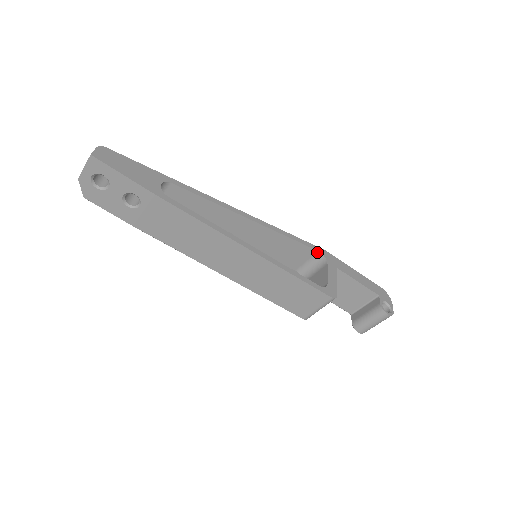
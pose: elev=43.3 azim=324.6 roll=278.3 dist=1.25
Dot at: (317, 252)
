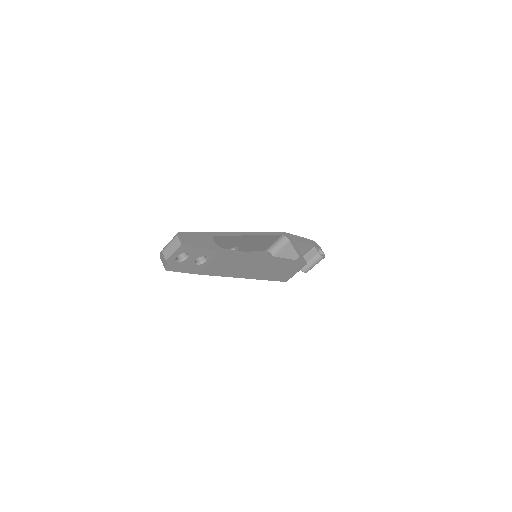
Dot at: (281, 236)
